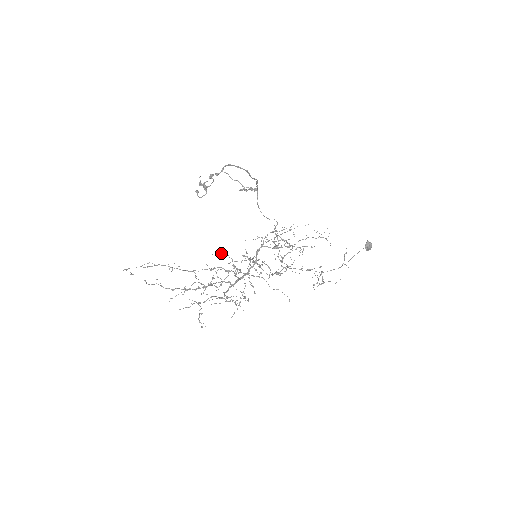
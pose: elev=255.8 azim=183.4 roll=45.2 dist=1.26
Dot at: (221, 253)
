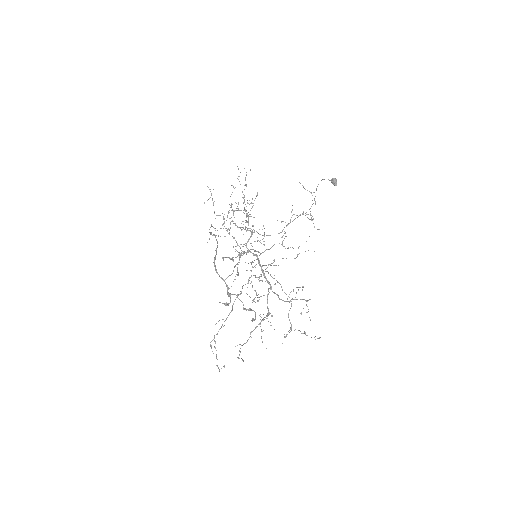
Dot at: (233, 281)
